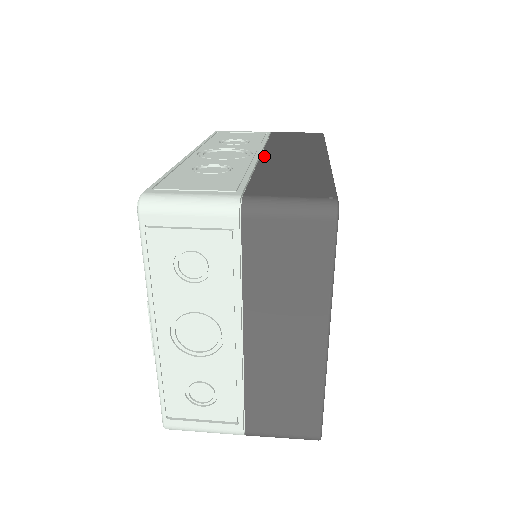
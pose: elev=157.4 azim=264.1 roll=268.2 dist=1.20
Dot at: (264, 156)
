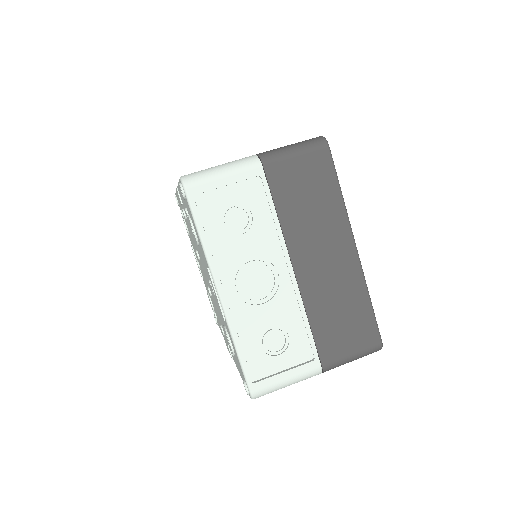
Dot at: occluded
